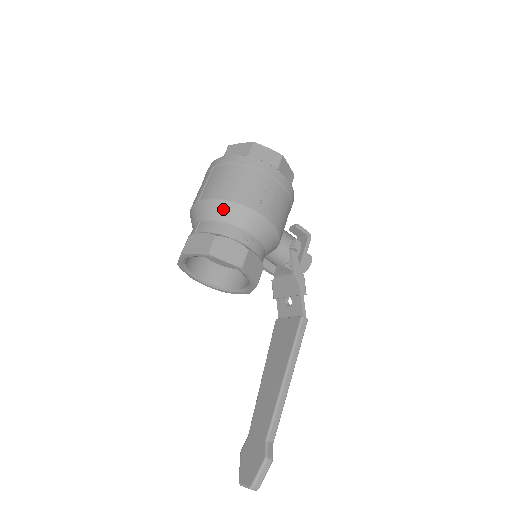
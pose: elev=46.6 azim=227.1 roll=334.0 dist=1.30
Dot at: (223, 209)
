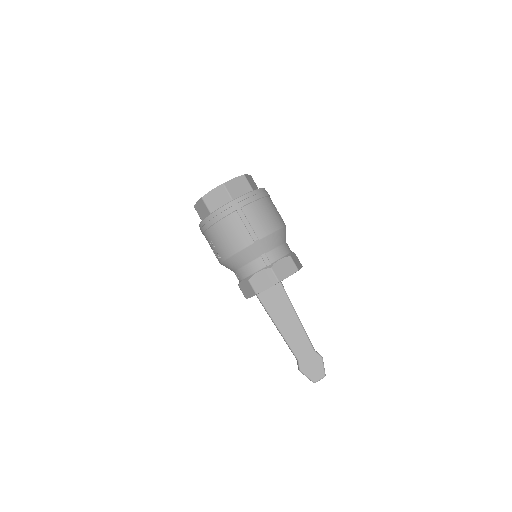
Dot at: (280, 236)
